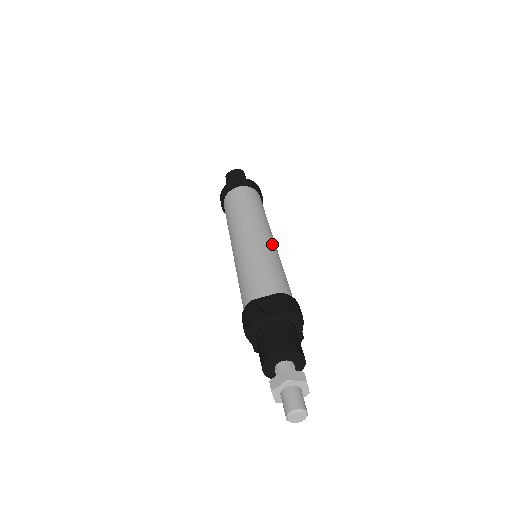
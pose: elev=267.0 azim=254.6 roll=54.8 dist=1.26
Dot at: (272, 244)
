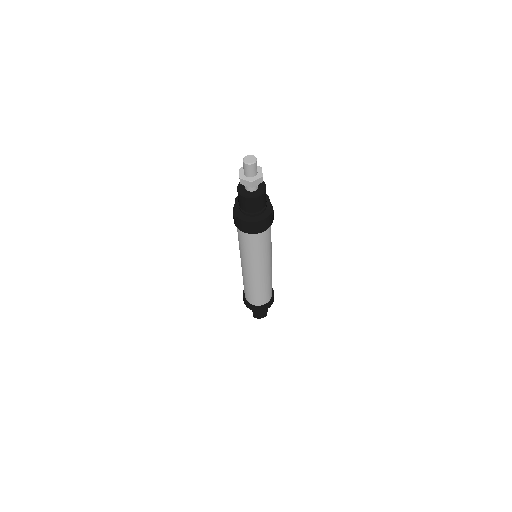
Dot at: occluded
